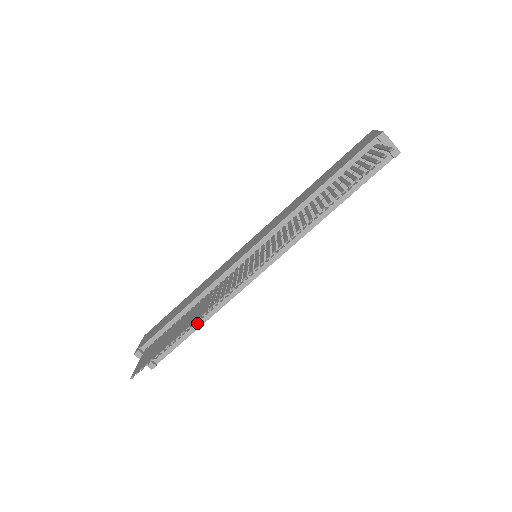
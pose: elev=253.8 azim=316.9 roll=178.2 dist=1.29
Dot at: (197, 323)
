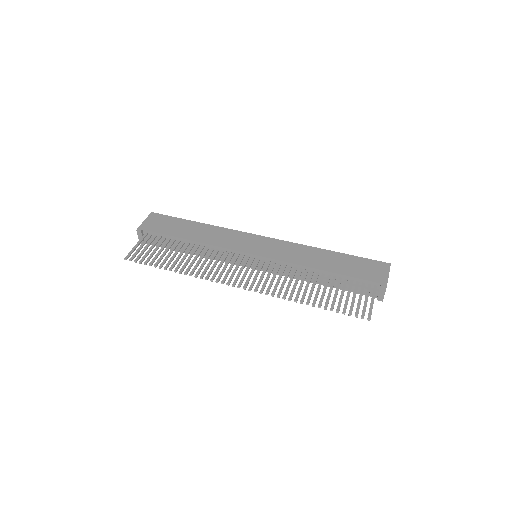
Dot at: occluded
